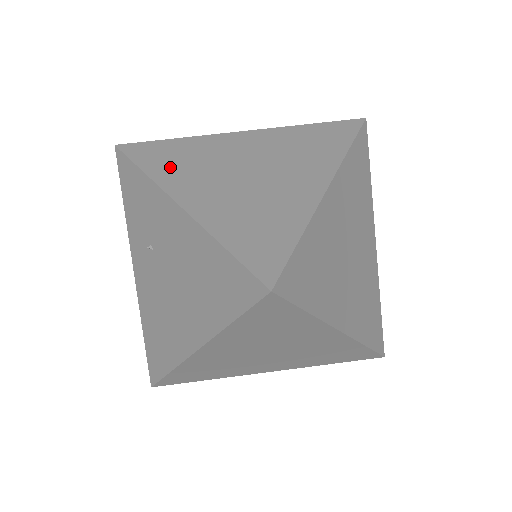
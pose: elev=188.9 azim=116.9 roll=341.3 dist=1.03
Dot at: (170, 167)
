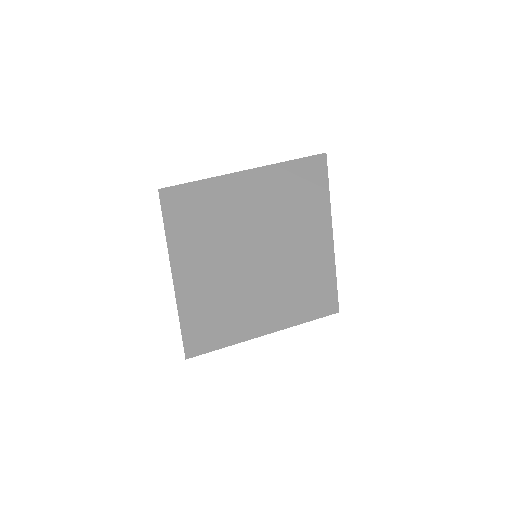
Dot at: occluded
